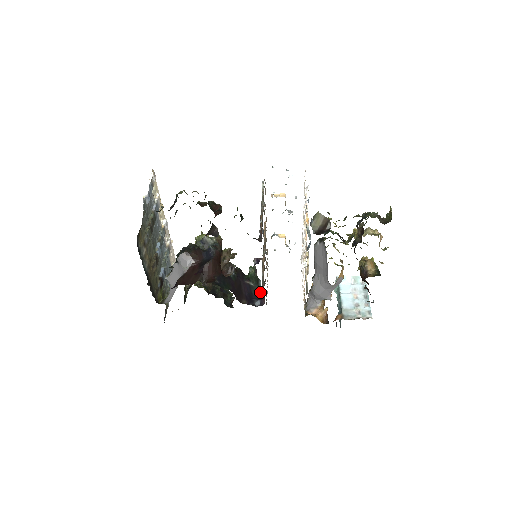
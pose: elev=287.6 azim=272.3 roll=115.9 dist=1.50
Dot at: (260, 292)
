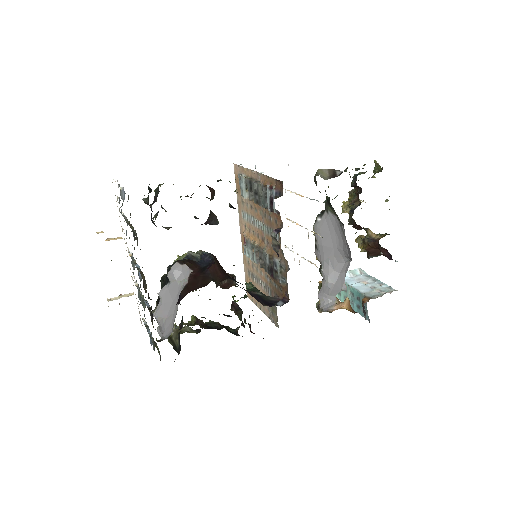
Dot at: (273, 298)
